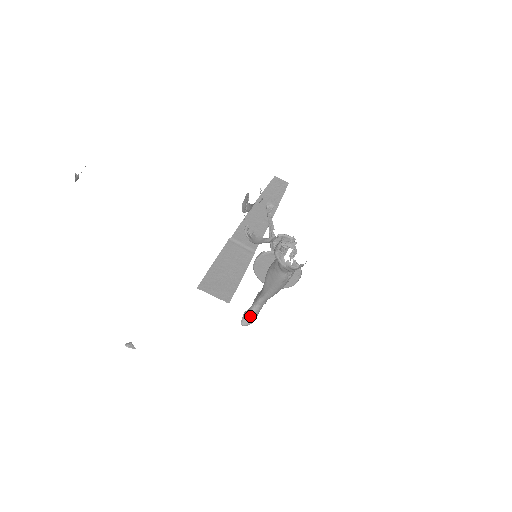
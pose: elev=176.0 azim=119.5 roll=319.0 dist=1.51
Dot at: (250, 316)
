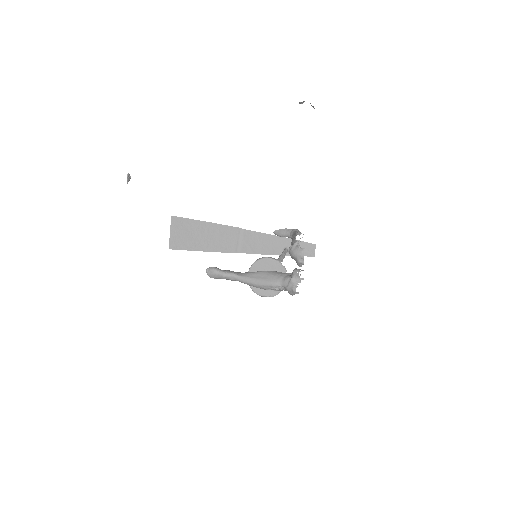
Dot at: (217, 273)
